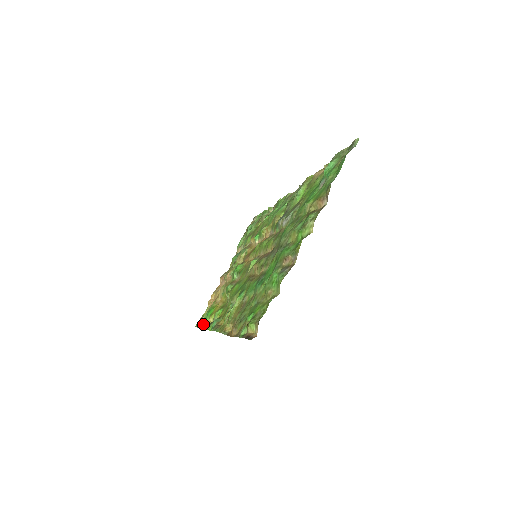
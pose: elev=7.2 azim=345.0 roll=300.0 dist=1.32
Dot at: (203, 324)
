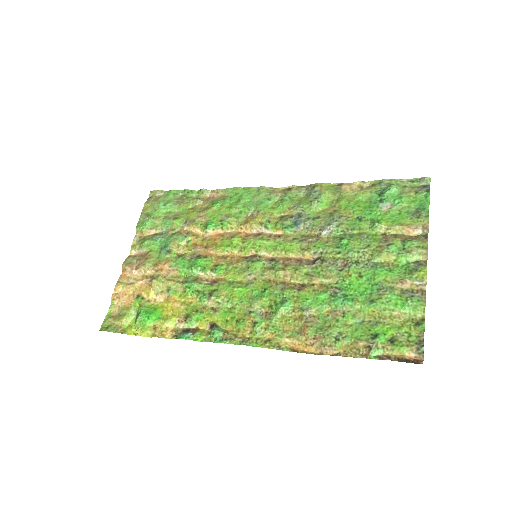
Dot at: (135, 329)
